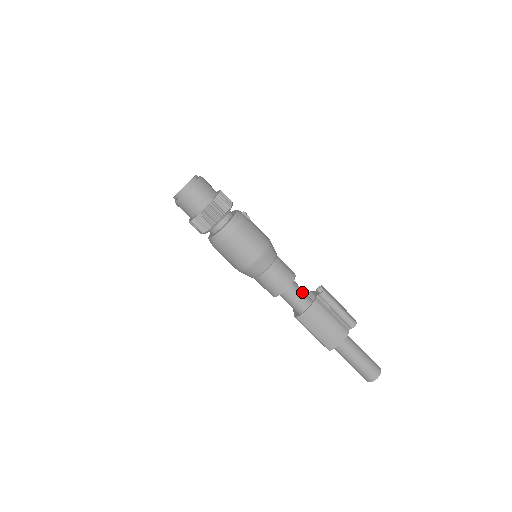
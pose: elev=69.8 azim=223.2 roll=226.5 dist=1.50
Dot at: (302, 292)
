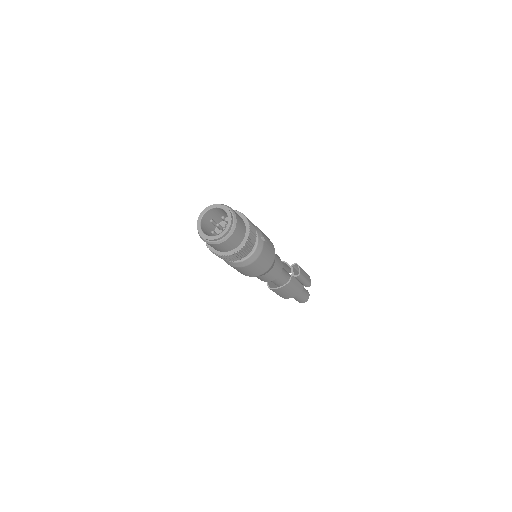
Dot at: (282, 273)
